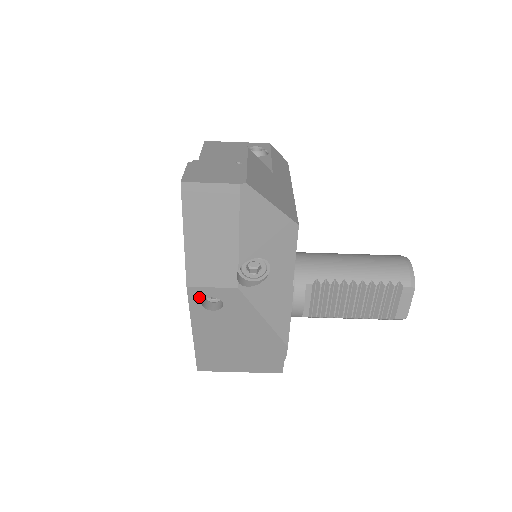
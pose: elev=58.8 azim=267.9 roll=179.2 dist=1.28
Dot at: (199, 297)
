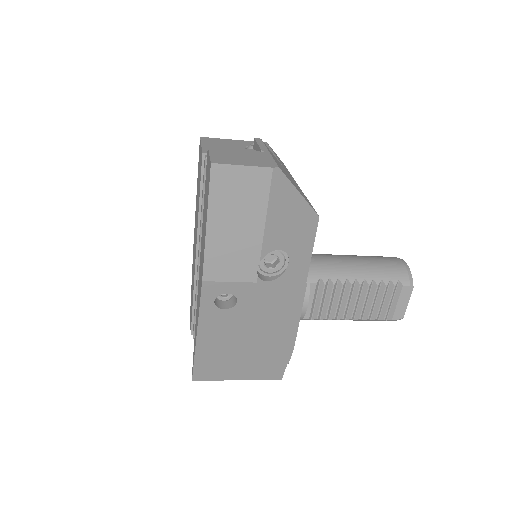
Dot at: (213, 293)
